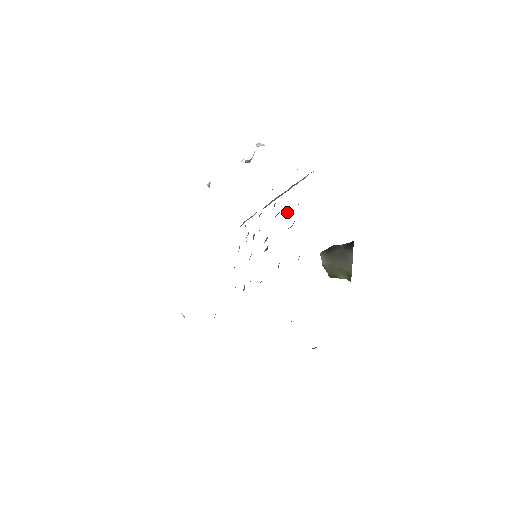
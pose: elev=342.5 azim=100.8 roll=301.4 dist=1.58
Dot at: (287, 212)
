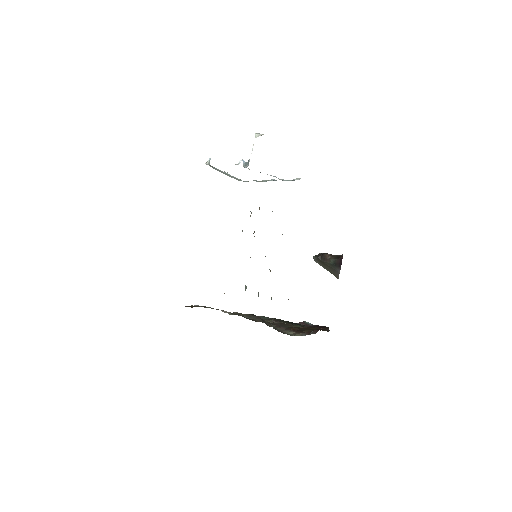
Dot at: occluded
